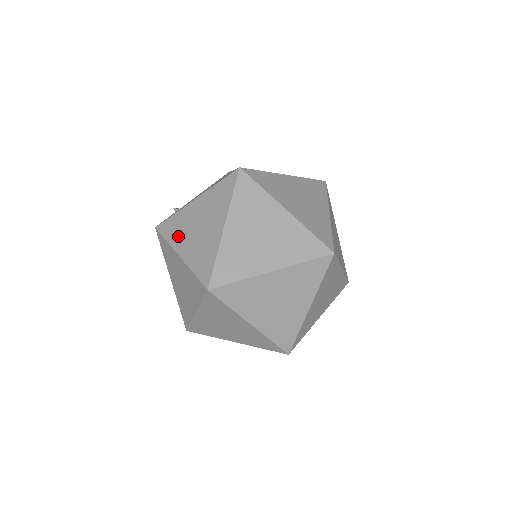
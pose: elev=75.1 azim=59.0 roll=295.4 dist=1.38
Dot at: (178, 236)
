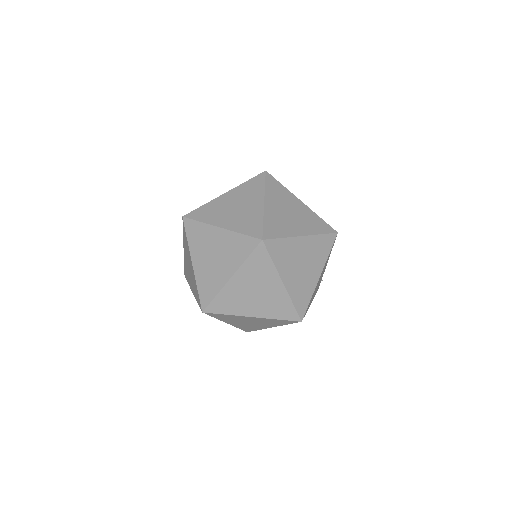
Dot at: occluded
